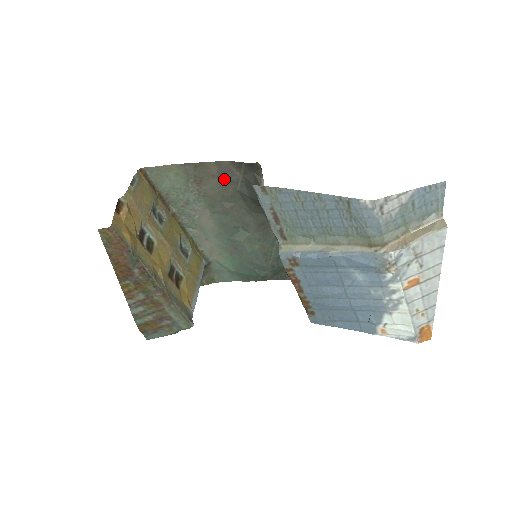
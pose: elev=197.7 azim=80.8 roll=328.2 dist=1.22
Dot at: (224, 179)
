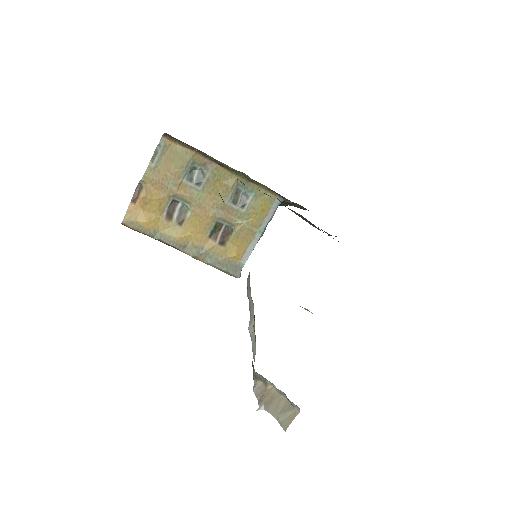
Dot at: occluded
